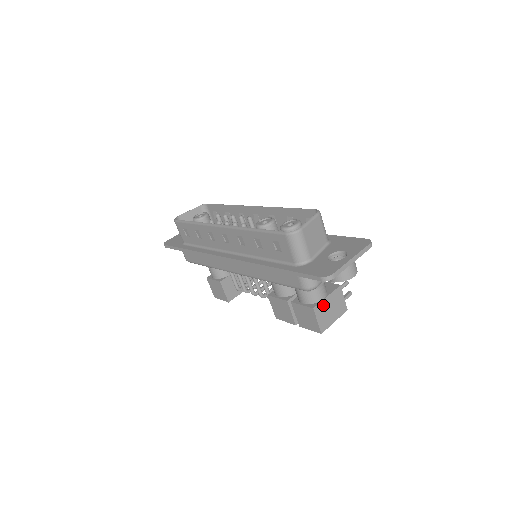
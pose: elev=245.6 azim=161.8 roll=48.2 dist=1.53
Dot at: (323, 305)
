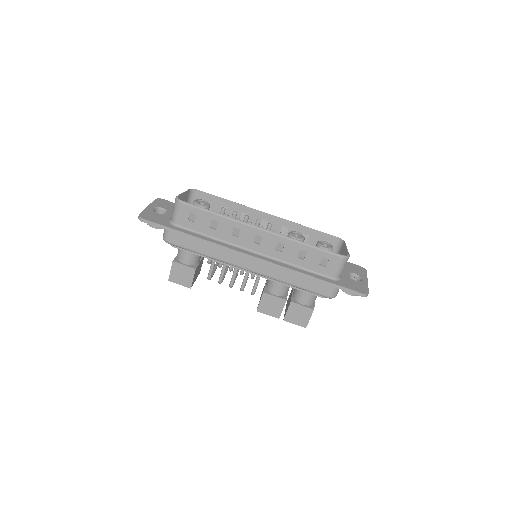
Dot at: occluded
